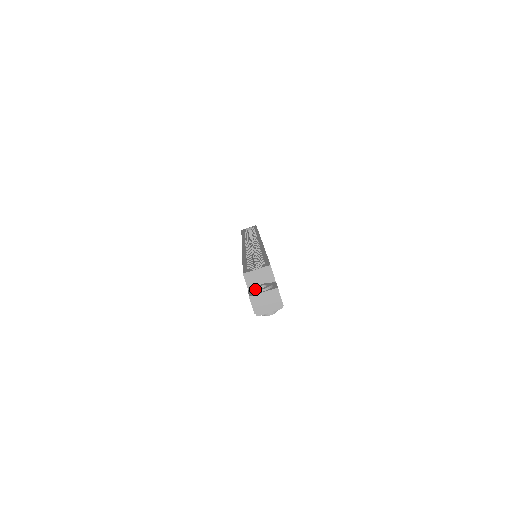
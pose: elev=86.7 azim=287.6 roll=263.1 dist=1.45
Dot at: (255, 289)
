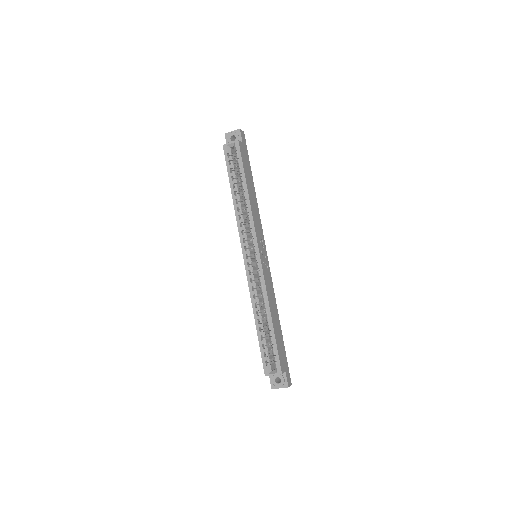
Dot at: (274, 383)
